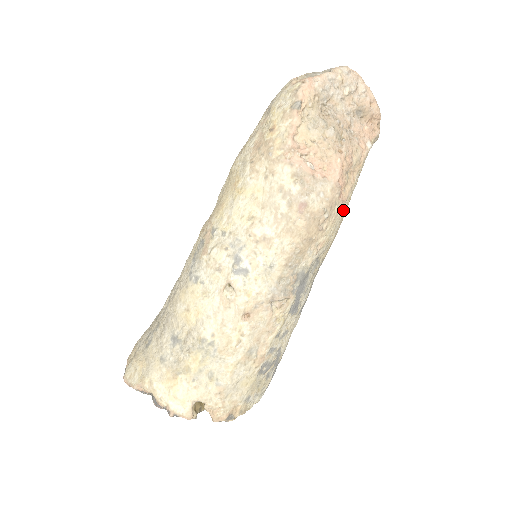
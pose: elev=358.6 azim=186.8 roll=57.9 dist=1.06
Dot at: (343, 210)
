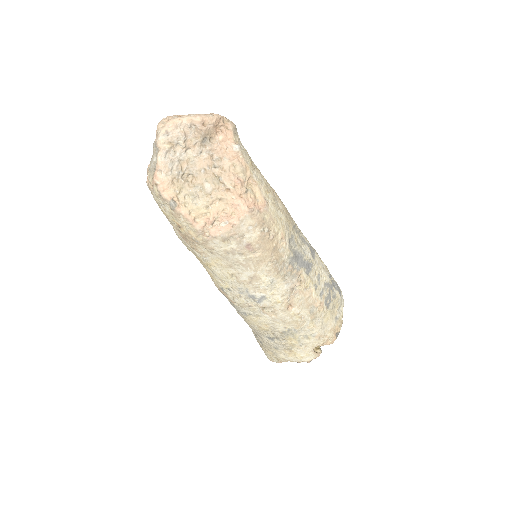
Dot at: (271, 206)
